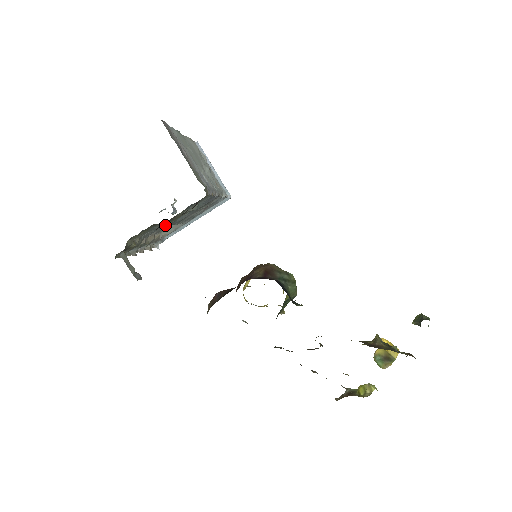
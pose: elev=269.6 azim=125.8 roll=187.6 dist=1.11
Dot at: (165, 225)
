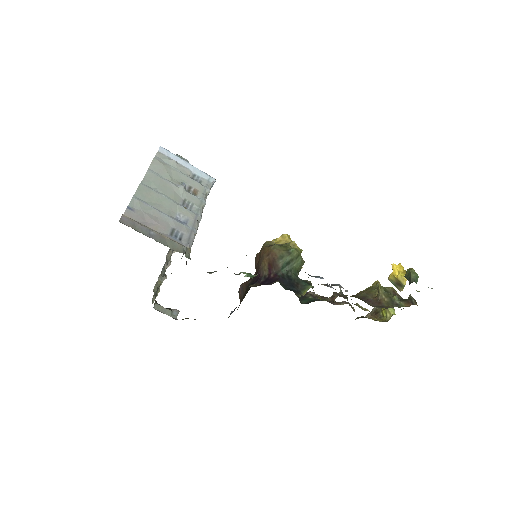
Dot at: occluded
